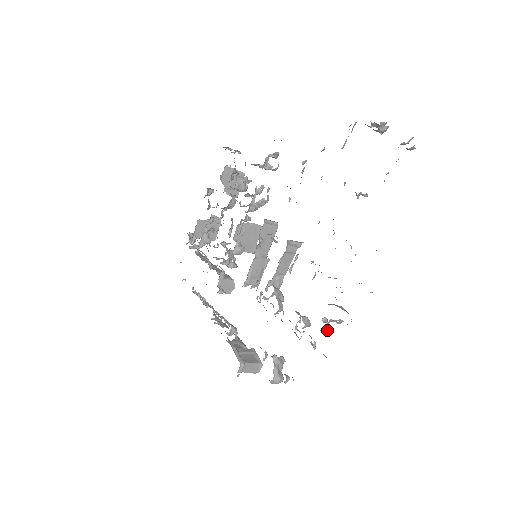
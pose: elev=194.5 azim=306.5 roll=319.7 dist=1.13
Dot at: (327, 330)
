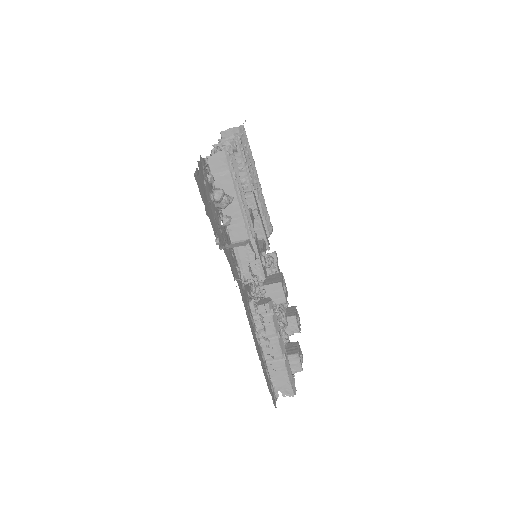
Dot at: (214, 147)
